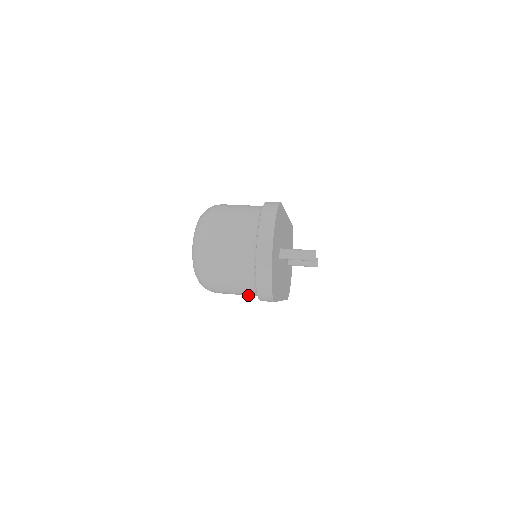
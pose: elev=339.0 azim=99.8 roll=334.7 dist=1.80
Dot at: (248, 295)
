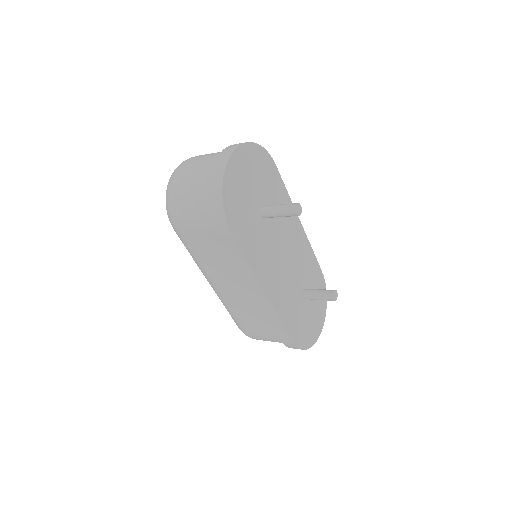
Dot at: (210, 232)
